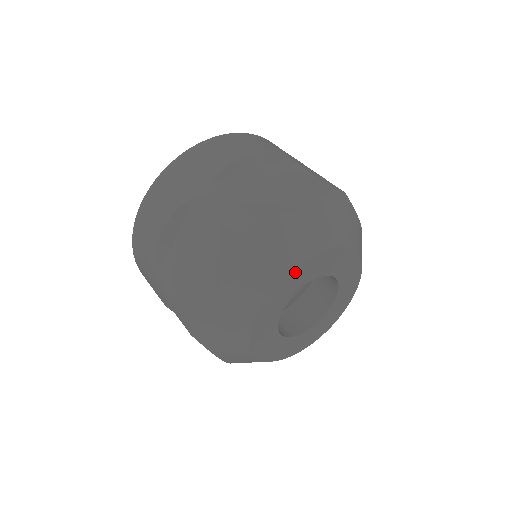
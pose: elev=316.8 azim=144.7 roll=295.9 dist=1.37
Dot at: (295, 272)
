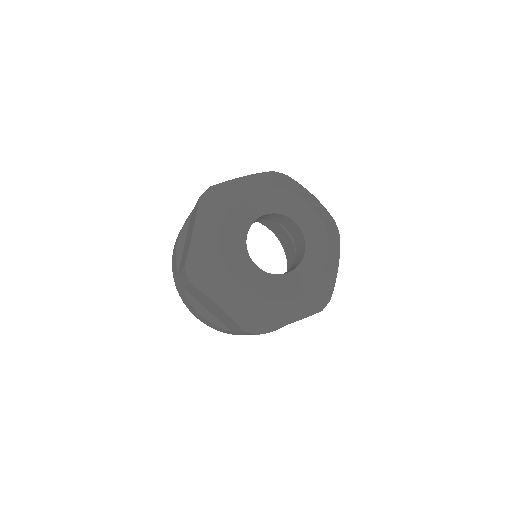
Dot at: (290, 196)
